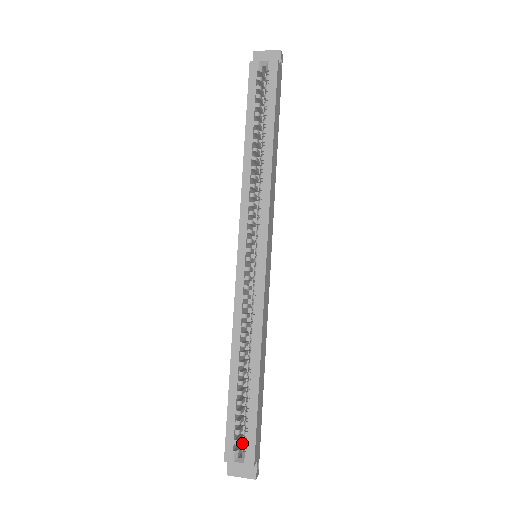
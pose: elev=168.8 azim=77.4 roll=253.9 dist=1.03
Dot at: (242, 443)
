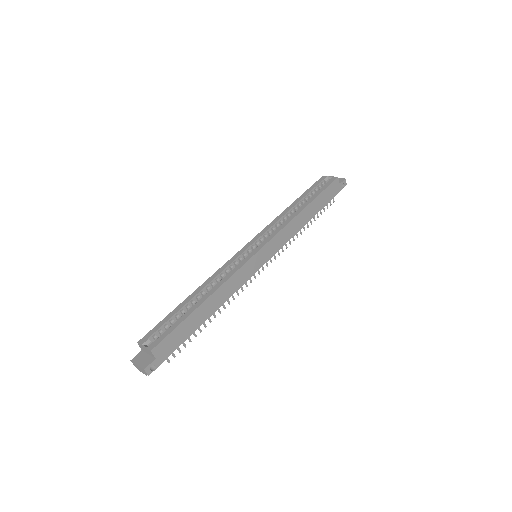
Dot at: occluded
